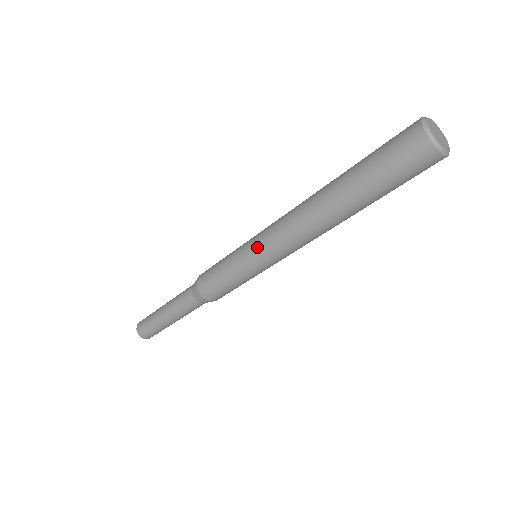
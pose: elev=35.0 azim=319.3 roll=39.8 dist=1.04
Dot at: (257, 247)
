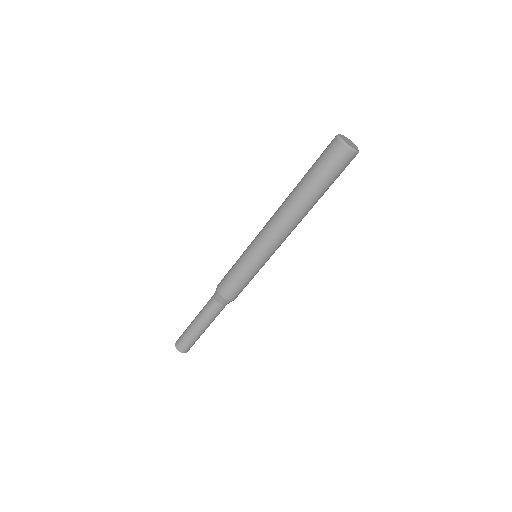
Dot at: occluded
